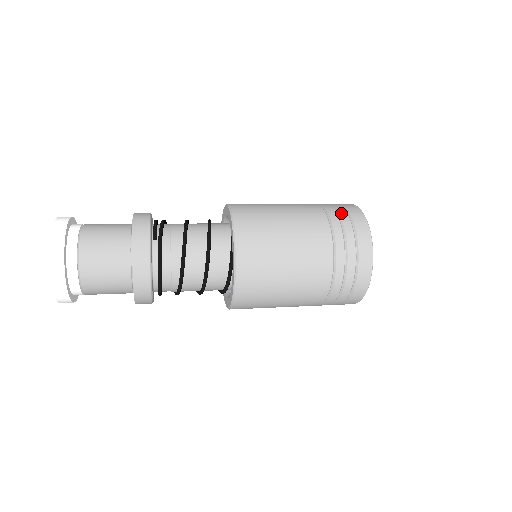
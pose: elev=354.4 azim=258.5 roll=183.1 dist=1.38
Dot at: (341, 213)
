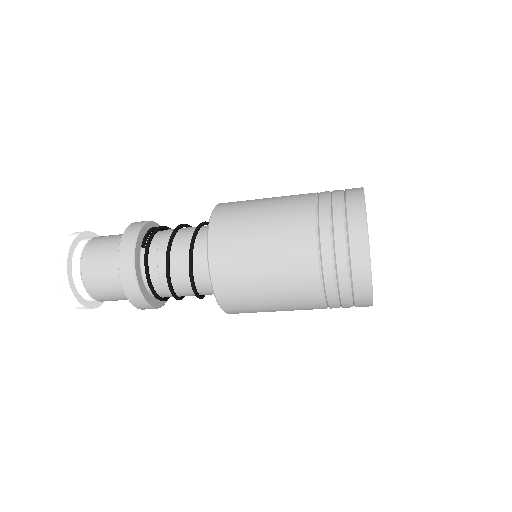
Dot at: (335, 201)
